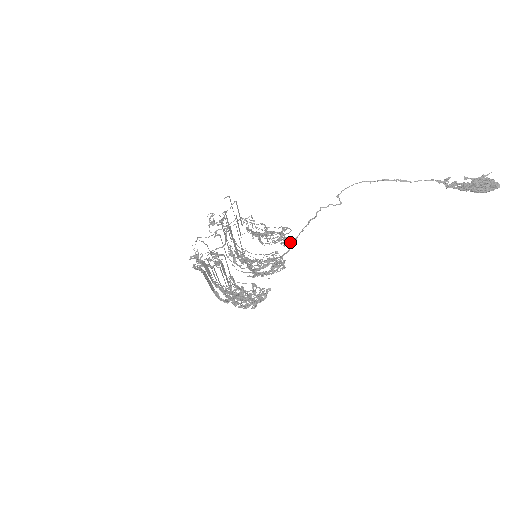
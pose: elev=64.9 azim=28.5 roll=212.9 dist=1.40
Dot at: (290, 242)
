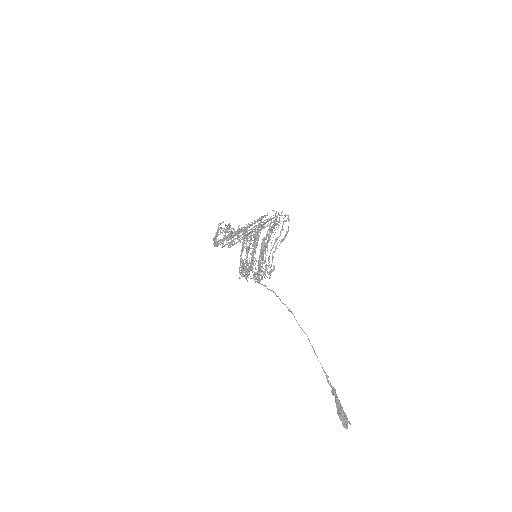
Dot at: occluded
